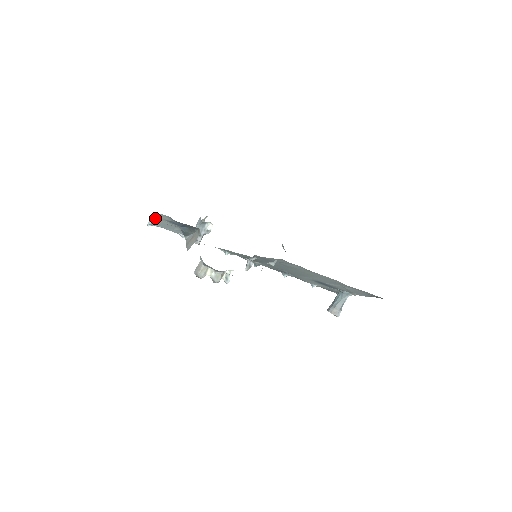
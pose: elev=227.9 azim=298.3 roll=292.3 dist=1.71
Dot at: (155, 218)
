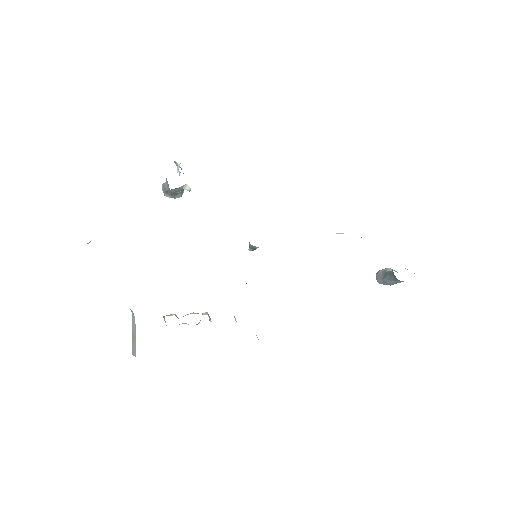
Dot at: occluded
